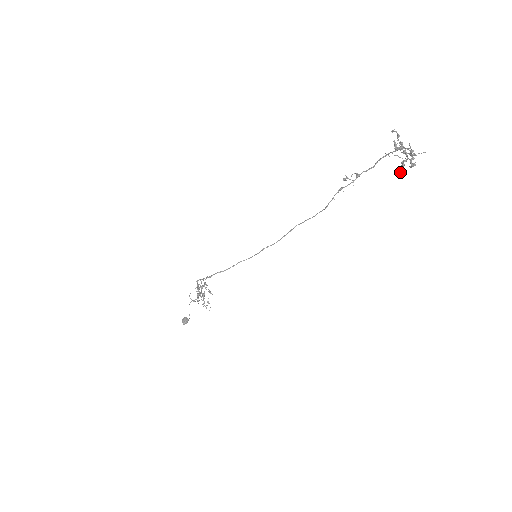
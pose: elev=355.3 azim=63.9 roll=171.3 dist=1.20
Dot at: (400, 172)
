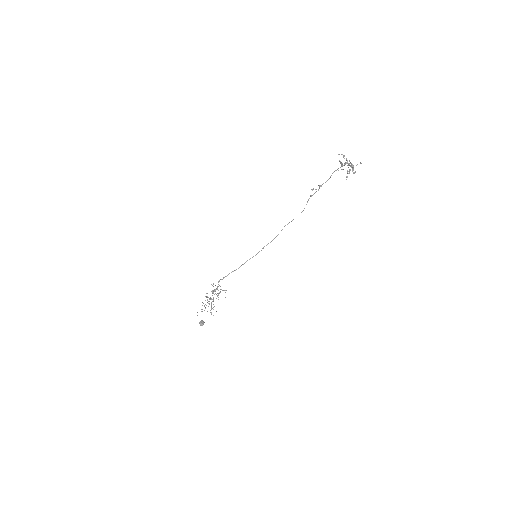
Dot at: occluded
